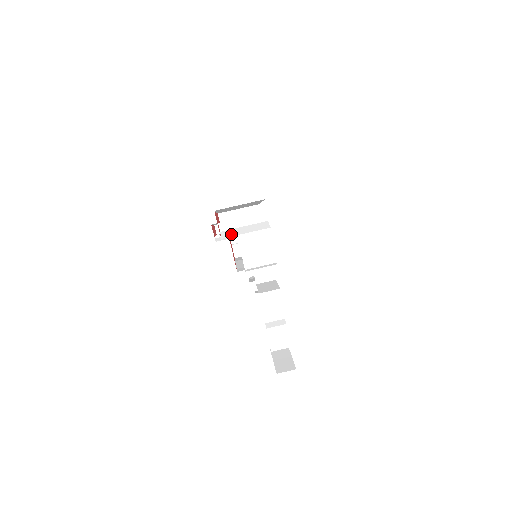
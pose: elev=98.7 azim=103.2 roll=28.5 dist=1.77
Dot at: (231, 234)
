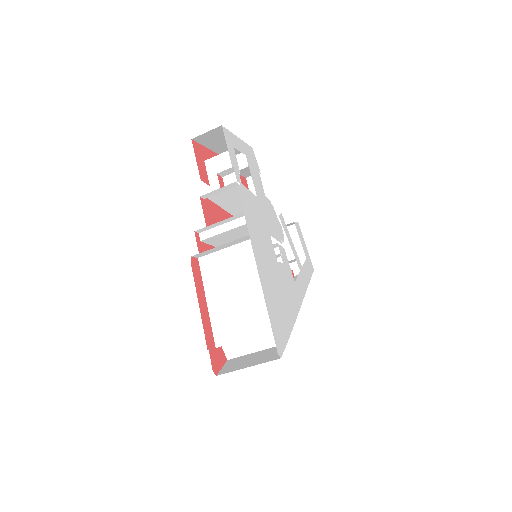
Dot at: (237, 352)
